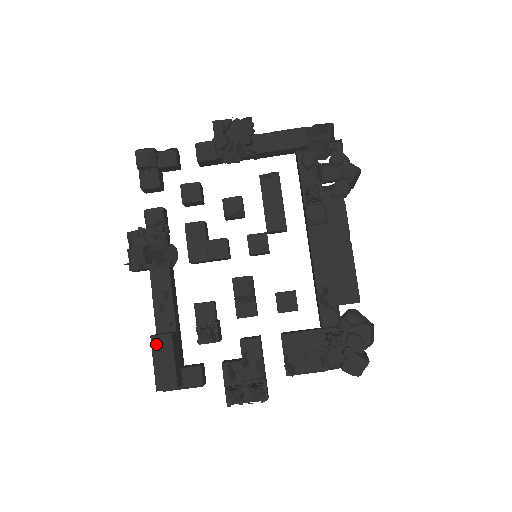
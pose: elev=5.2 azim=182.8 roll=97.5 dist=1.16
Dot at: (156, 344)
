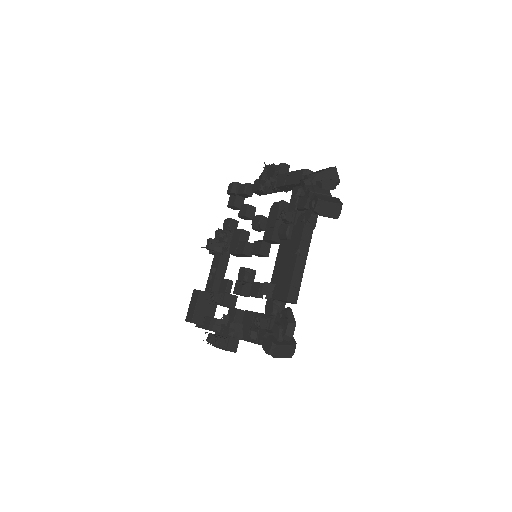
Dot at: (194, 294)
